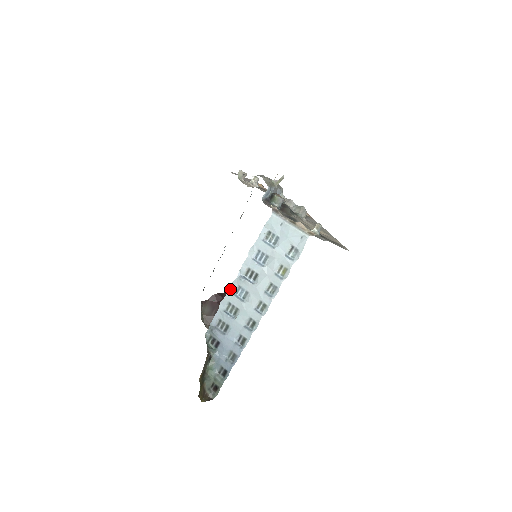
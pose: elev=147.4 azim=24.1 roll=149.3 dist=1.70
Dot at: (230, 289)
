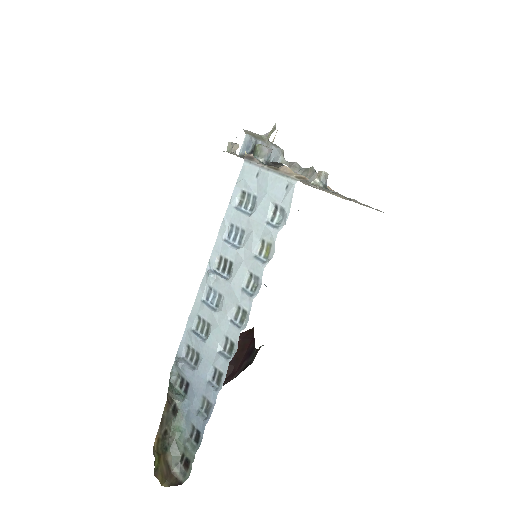
Dot at: (198, 294)
